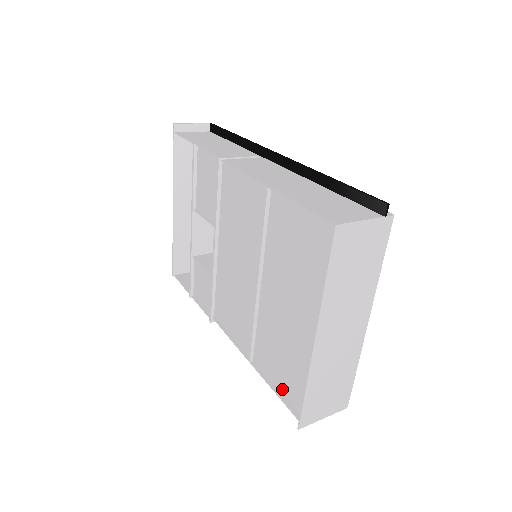
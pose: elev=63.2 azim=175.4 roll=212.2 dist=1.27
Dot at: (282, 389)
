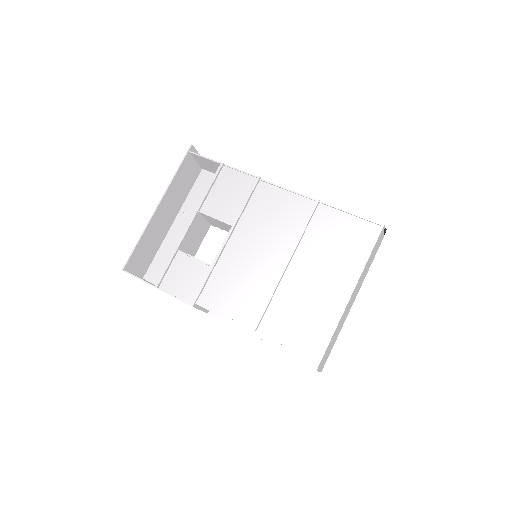
Dot at: (296, 345)
